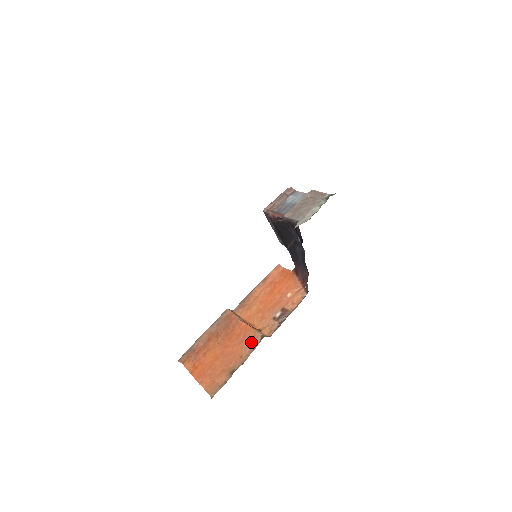
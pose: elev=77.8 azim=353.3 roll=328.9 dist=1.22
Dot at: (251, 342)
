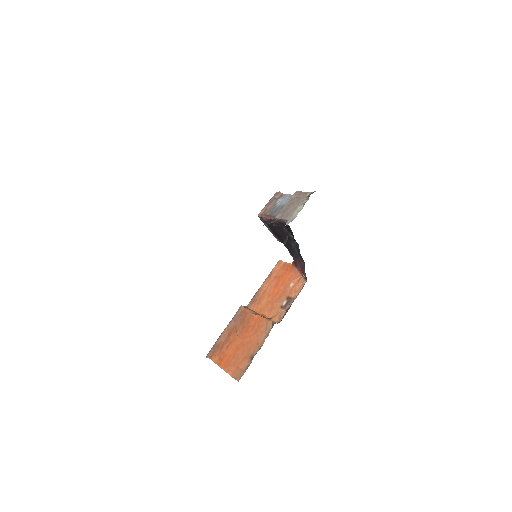
Dot at: (264, 330)
